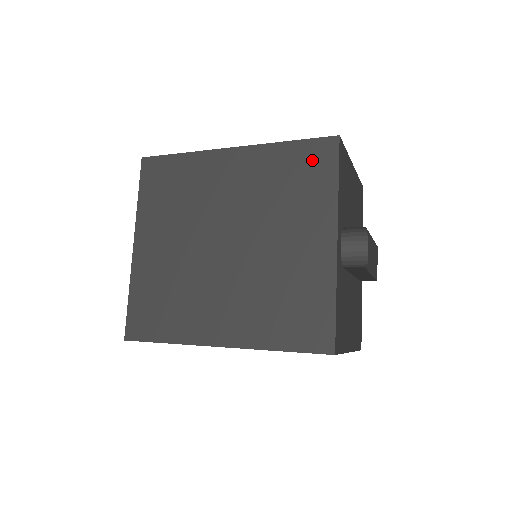
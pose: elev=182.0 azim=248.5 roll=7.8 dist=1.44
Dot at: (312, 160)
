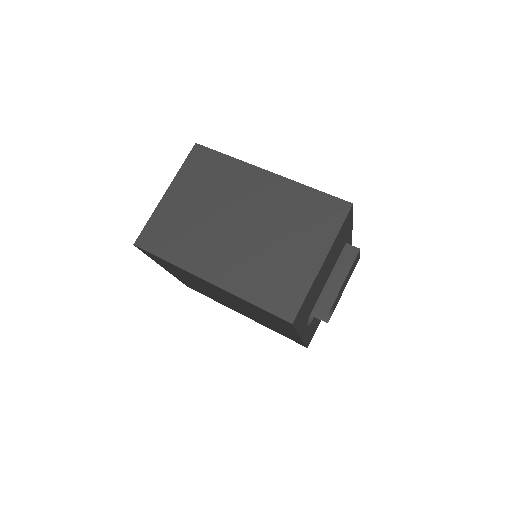
Dot at: occluded
